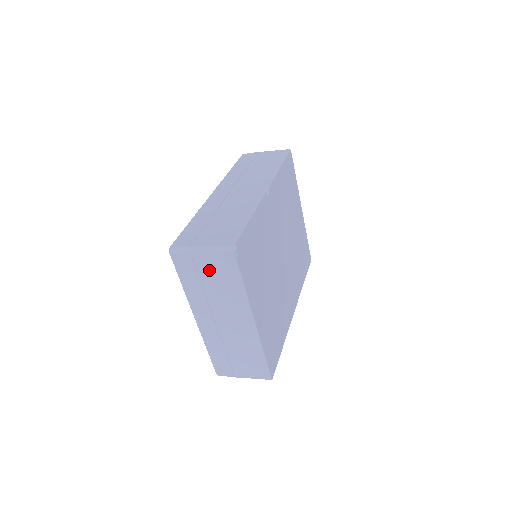
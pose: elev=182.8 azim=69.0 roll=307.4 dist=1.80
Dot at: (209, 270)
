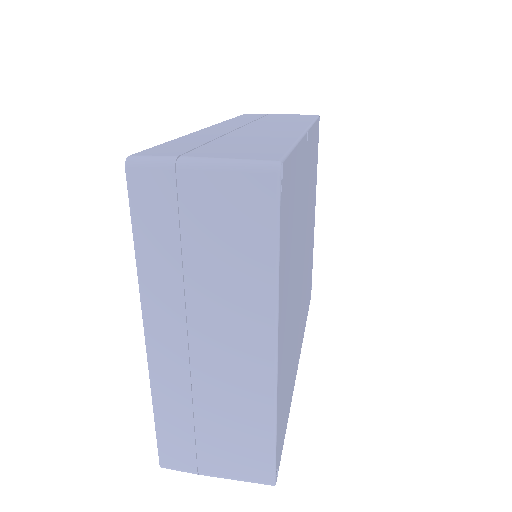
Dot at: (208, 217)
